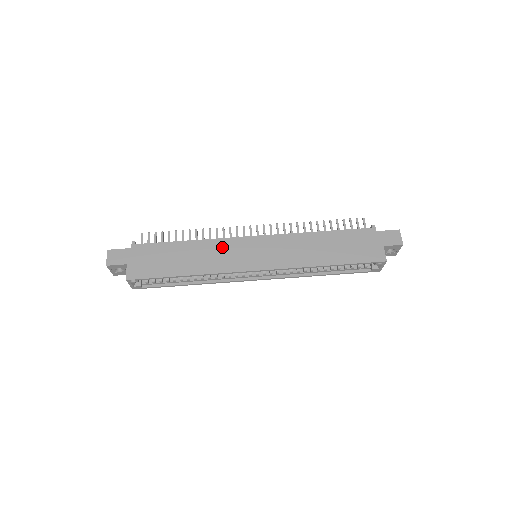
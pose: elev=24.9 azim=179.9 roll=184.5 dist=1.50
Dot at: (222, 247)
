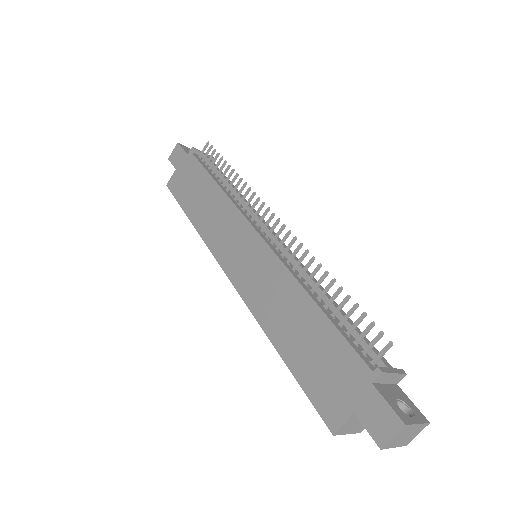
Dot at: (228, 217)
